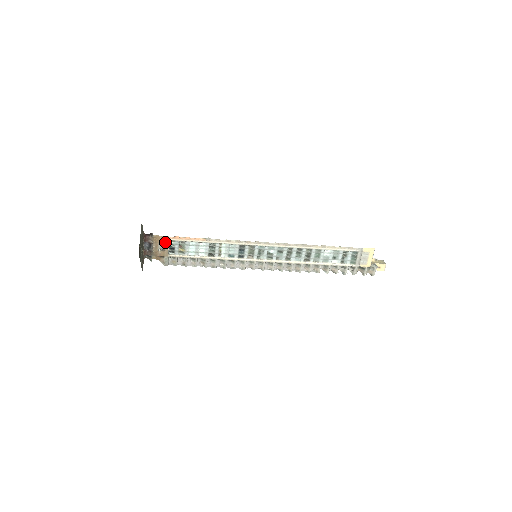
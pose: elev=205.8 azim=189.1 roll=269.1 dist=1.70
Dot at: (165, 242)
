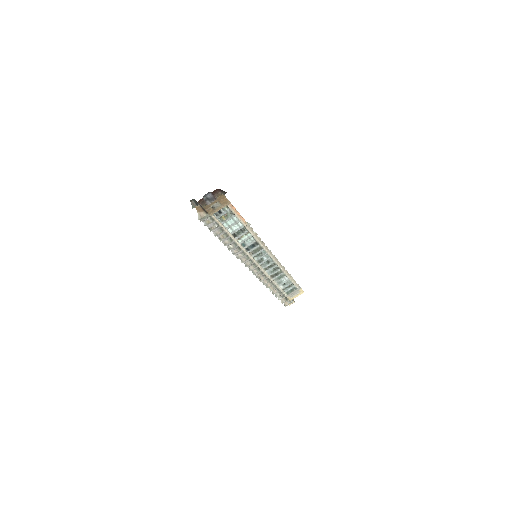
Dot at: (223, 204)
